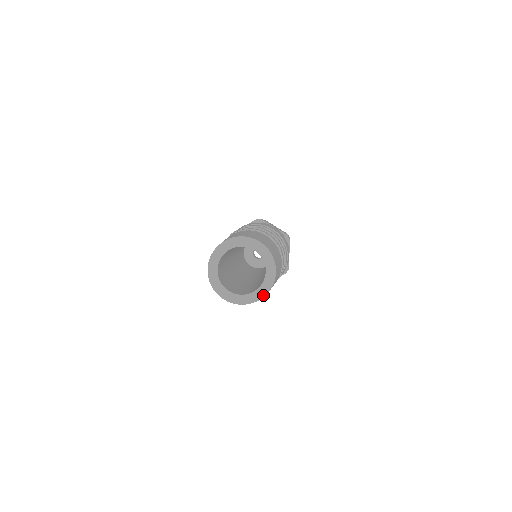
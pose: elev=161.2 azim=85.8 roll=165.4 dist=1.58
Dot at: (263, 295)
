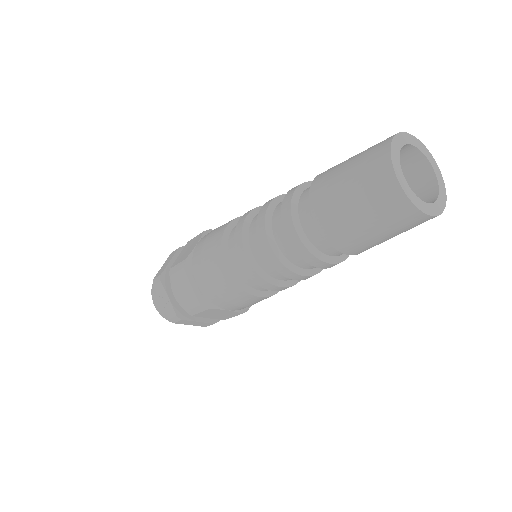
Dot at: (445, 196)
